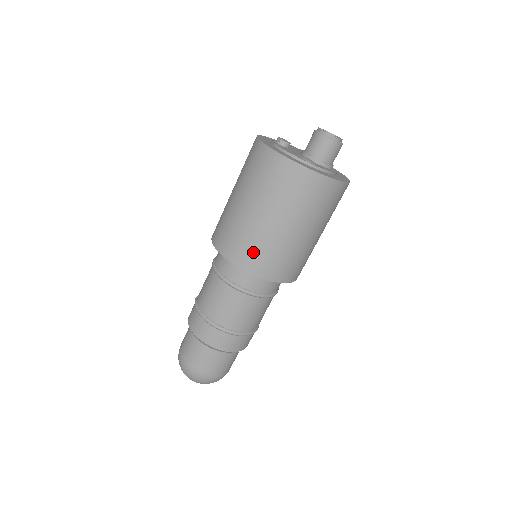
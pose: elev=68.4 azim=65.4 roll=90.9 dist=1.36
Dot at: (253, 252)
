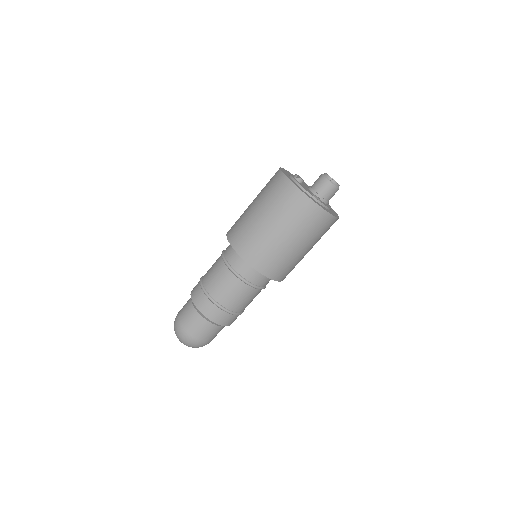
Dot at: (267, 258)
